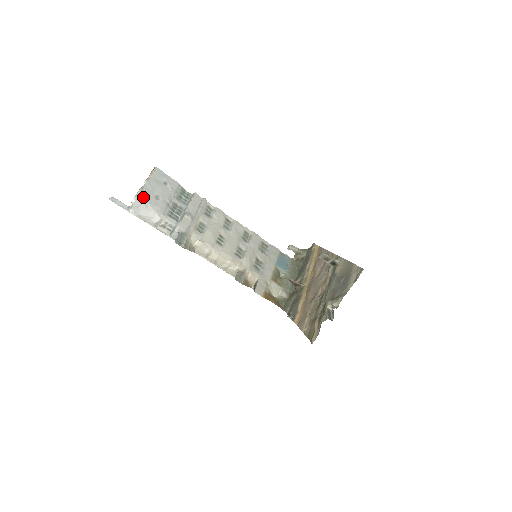
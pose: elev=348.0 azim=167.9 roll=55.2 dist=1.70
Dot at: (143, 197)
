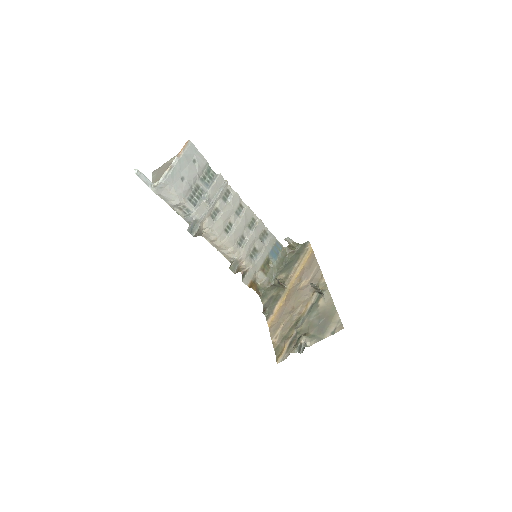
Dot at: (169, 179)
